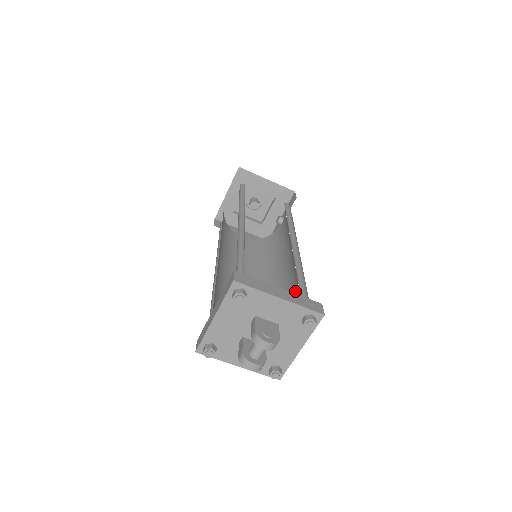
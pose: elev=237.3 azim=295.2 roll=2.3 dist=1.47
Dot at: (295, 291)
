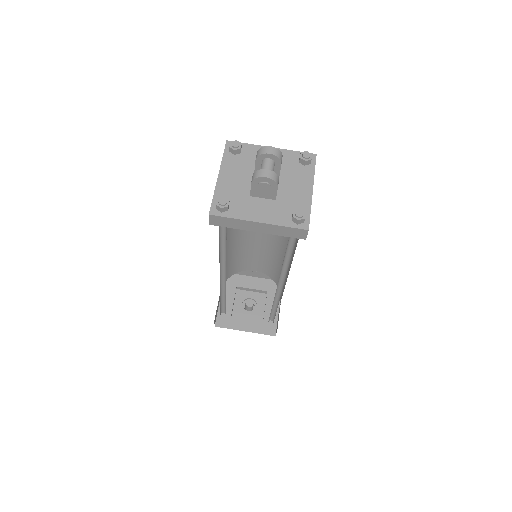
Dot at: occluded
